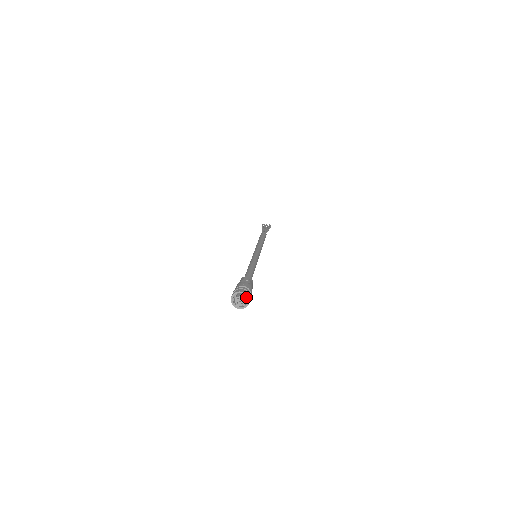
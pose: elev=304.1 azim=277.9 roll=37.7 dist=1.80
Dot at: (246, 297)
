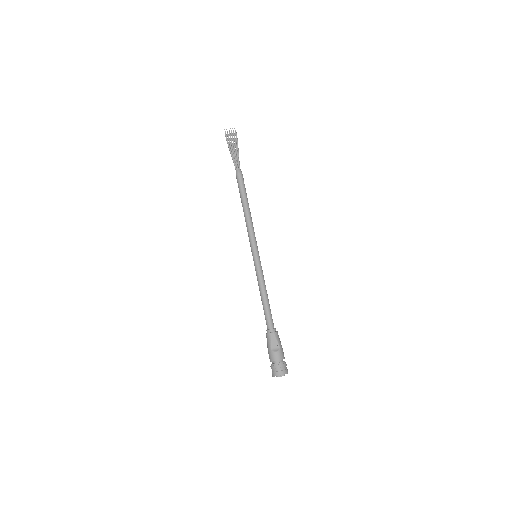
Dot at: occluded
